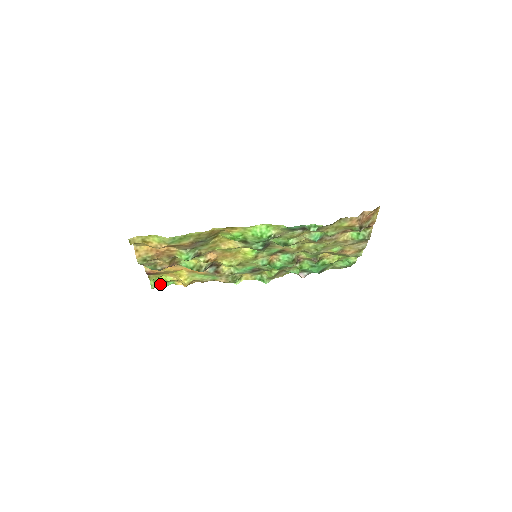
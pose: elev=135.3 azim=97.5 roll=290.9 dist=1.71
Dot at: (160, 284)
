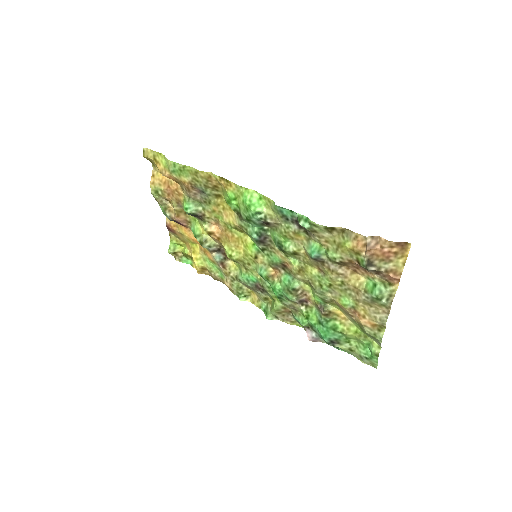
Dot at: (179, 255)
